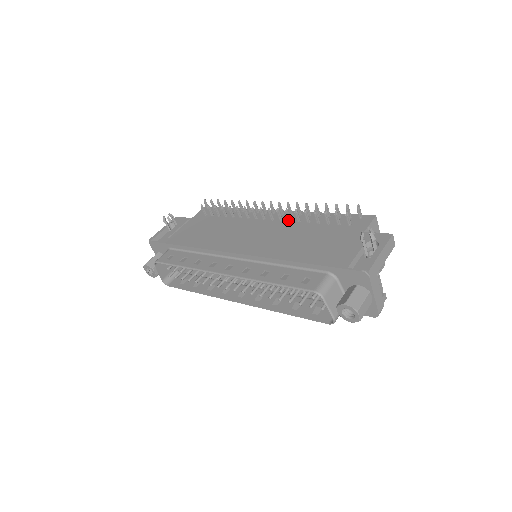
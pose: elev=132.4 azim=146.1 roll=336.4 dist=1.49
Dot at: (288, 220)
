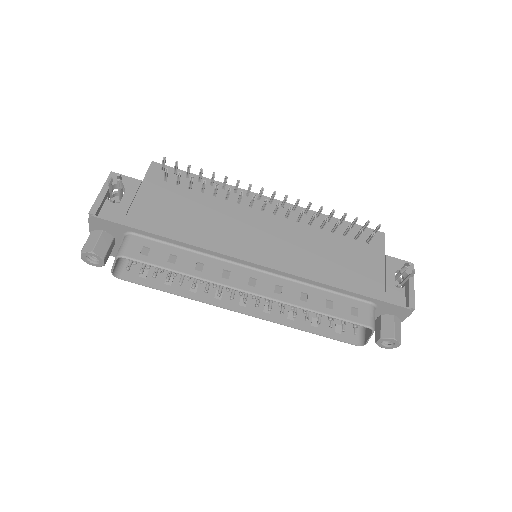
Dot at: (297, 220)
